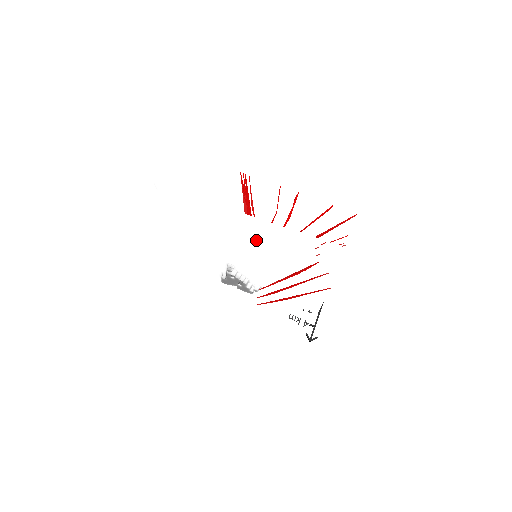
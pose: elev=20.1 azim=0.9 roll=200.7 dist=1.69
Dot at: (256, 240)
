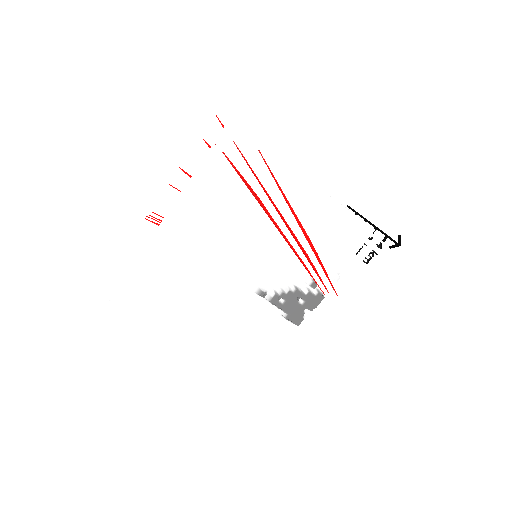
Dot at: (190, 217)
